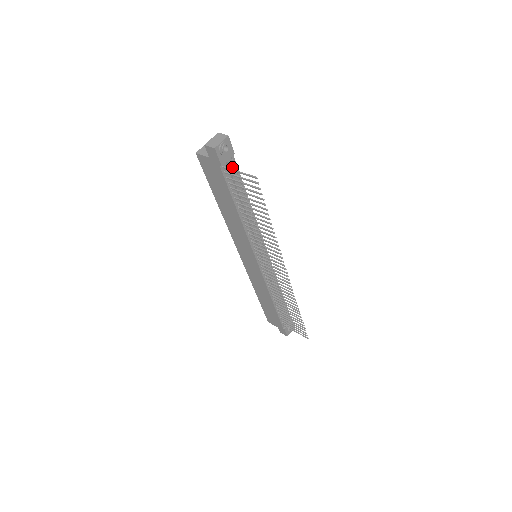
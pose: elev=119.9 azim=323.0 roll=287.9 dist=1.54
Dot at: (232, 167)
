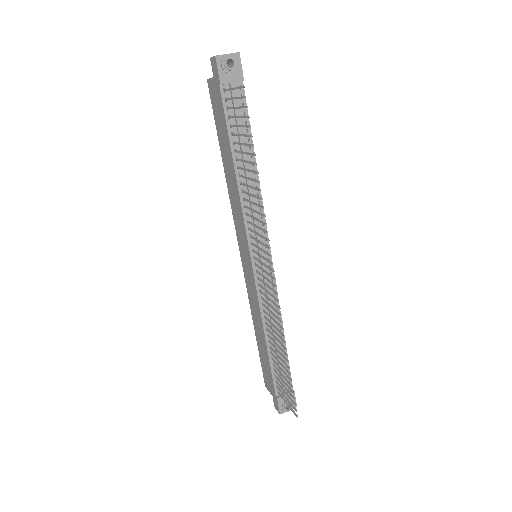
Dot at: (237, 96)
